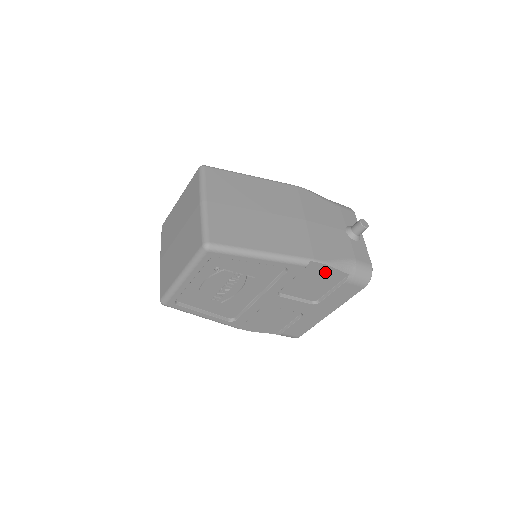
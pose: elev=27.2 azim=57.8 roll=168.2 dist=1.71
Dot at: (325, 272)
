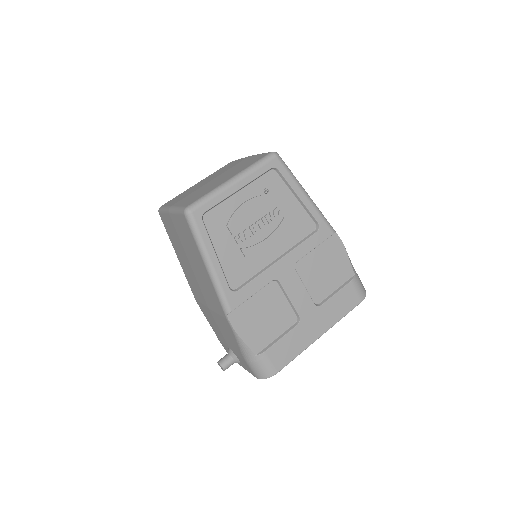
Dot at: (340, 258)
